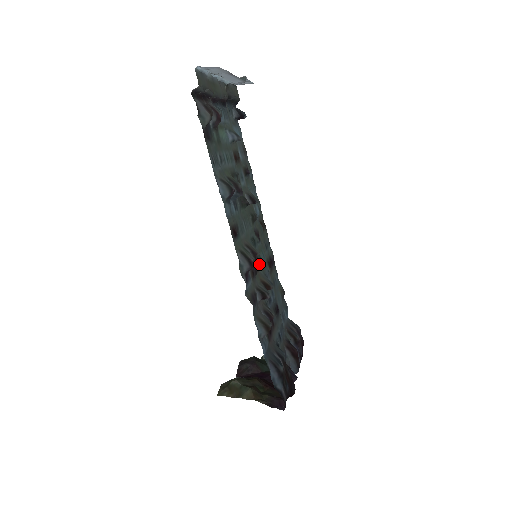
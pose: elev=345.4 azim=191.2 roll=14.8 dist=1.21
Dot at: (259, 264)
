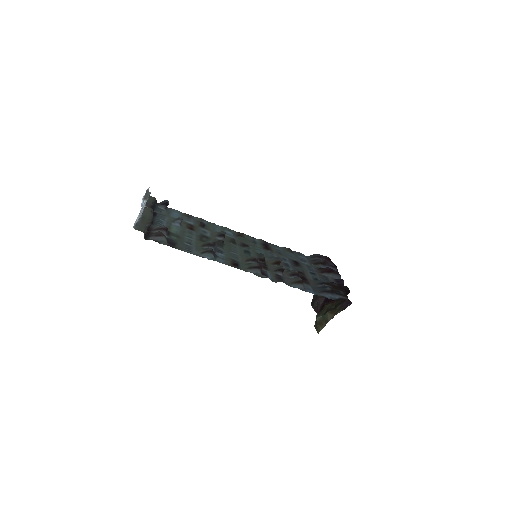
Dot at: (262, 258)
